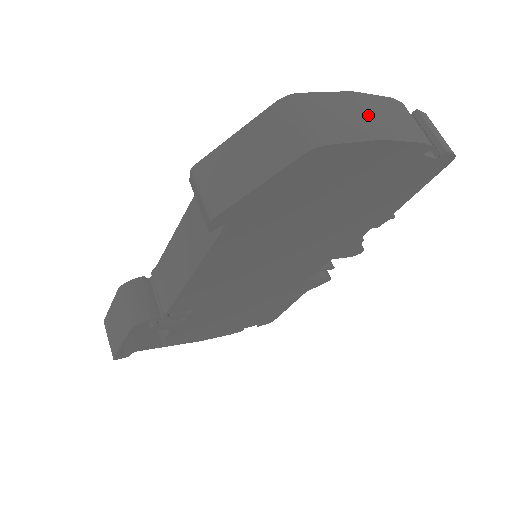
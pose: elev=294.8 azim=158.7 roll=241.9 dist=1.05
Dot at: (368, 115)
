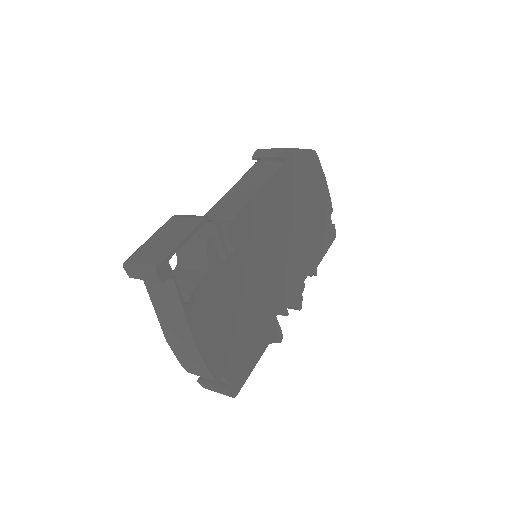
Dot at: occluded
